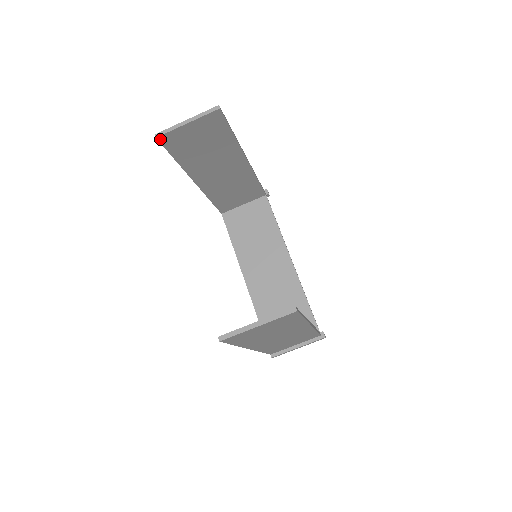
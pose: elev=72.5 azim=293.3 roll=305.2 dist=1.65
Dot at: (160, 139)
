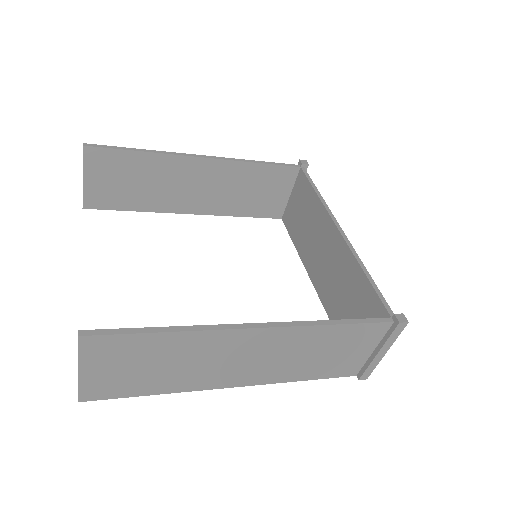
Dot at: (88, 207)
